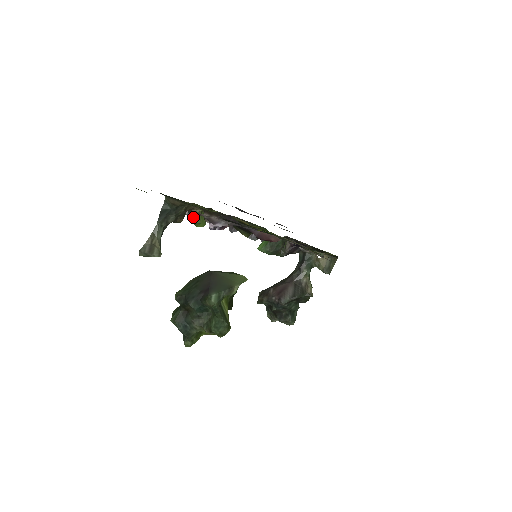
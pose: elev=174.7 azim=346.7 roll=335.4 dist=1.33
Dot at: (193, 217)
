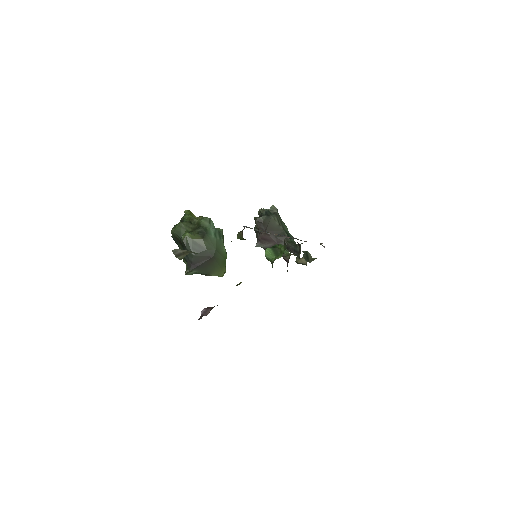
Dot at: (240, 237)
